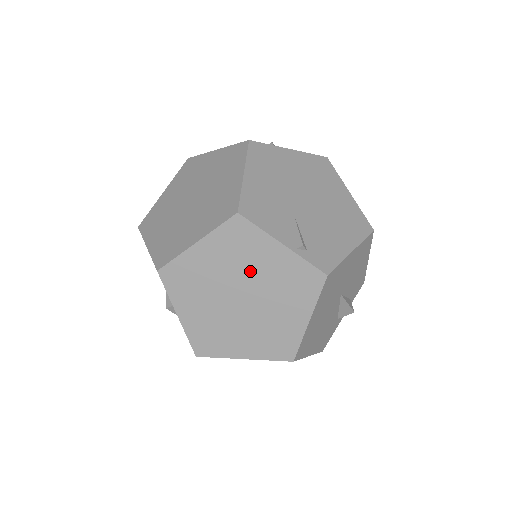
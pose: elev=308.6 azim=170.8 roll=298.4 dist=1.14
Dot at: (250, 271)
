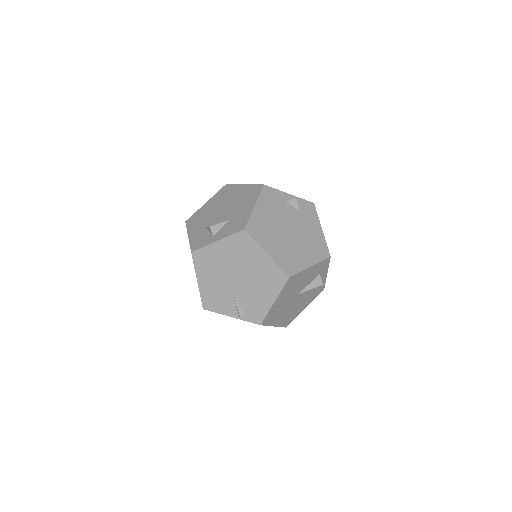
Dot at: occluded
